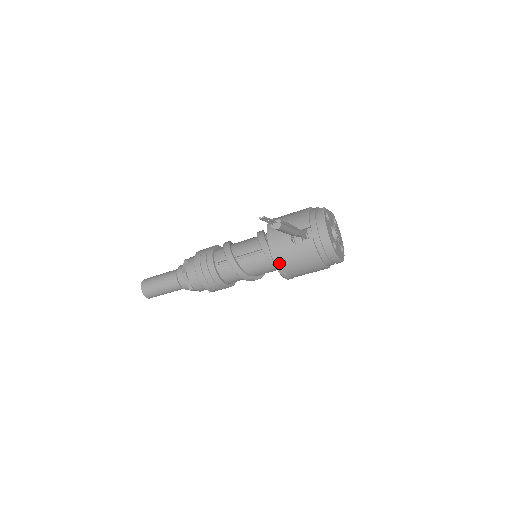
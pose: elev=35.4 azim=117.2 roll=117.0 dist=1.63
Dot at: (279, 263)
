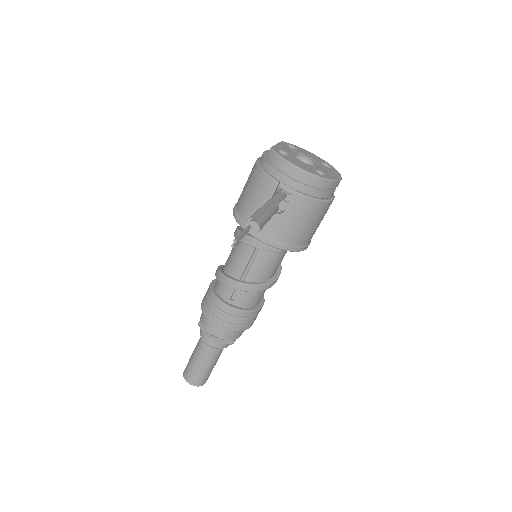
Dot at: (287, 245)
